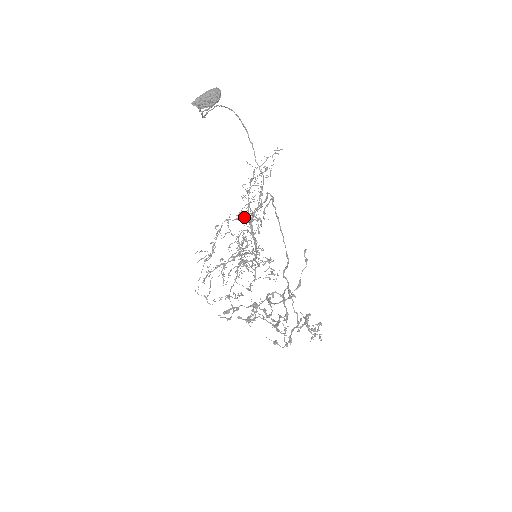
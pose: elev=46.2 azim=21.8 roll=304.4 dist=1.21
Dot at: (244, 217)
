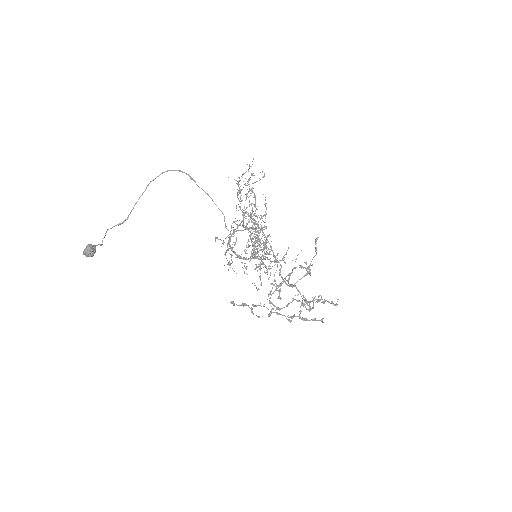
Dot at: occluded
